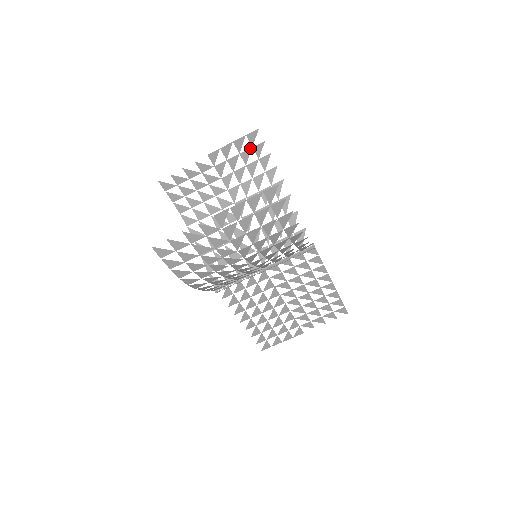
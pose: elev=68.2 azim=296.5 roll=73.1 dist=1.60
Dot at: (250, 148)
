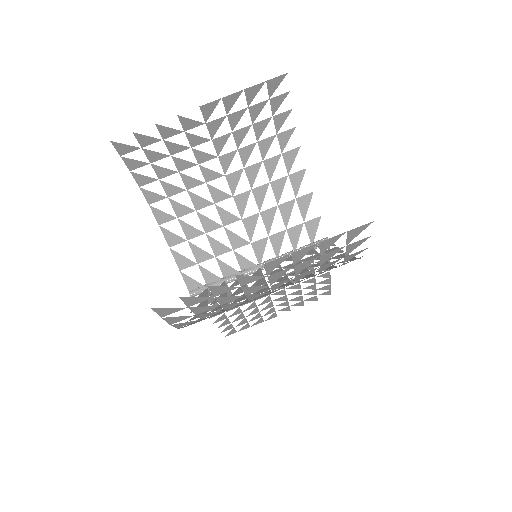
Dot at: occluded
